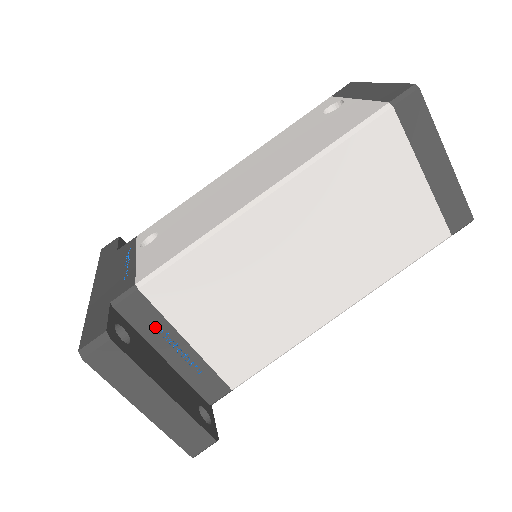
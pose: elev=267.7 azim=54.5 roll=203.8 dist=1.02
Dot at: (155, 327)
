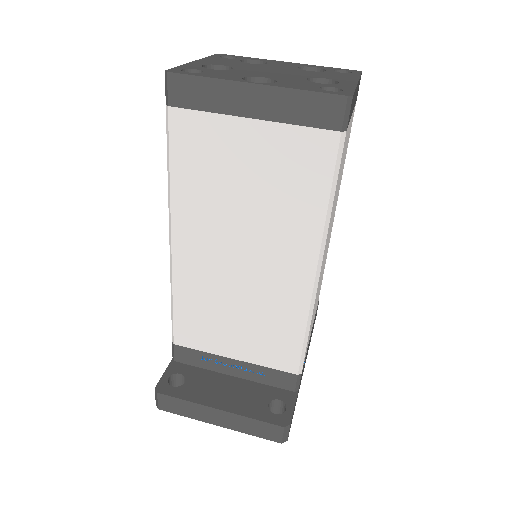
Dot at: (206, 360)
